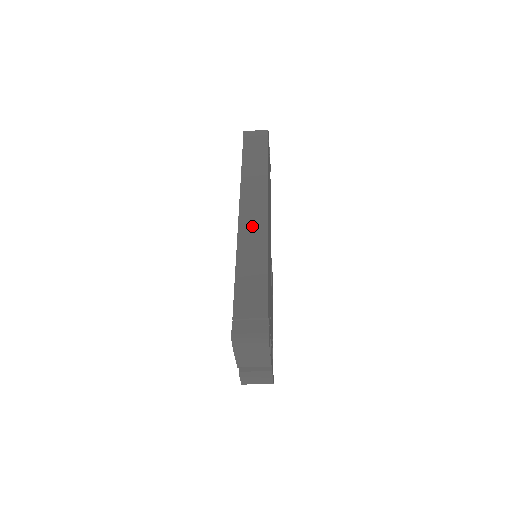
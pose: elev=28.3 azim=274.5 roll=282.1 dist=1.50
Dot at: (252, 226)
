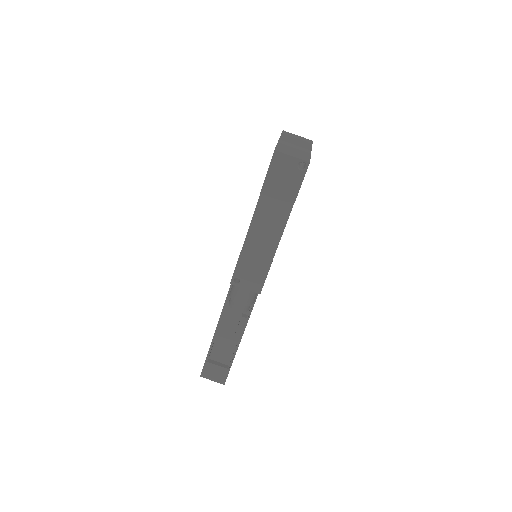
Dot at: occluded
